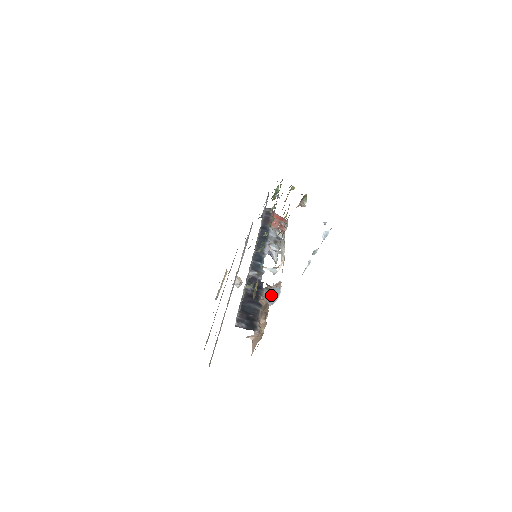
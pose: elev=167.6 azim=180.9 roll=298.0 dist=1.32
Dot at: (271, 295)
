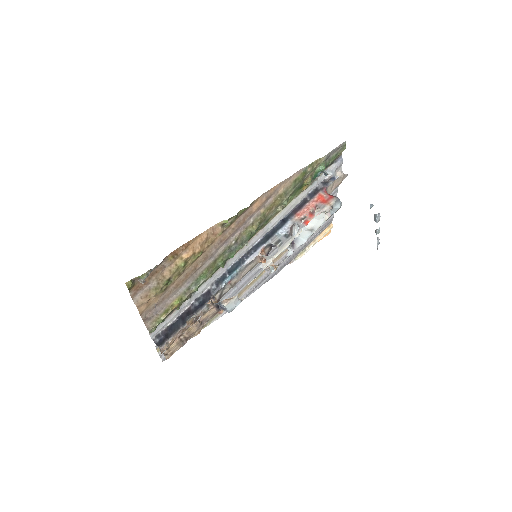
Dot at: (222, 308)
